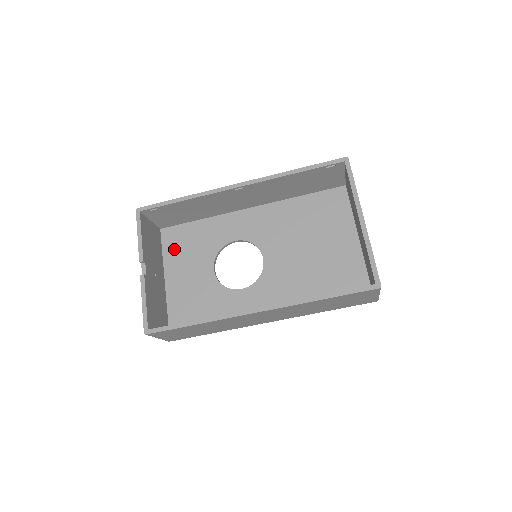
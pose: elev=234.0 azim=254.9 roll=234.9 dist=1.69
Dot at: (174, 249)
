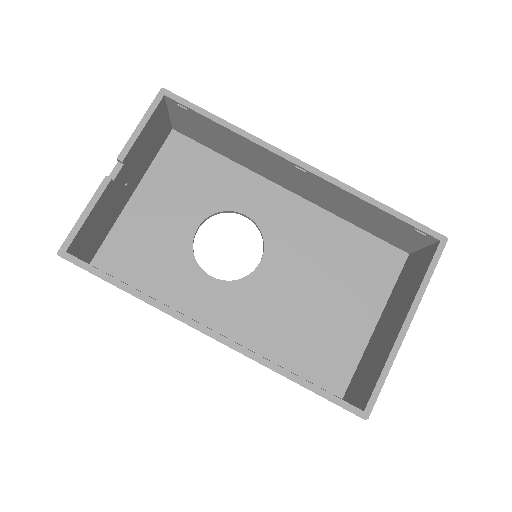
Dot at: (171, 166)
